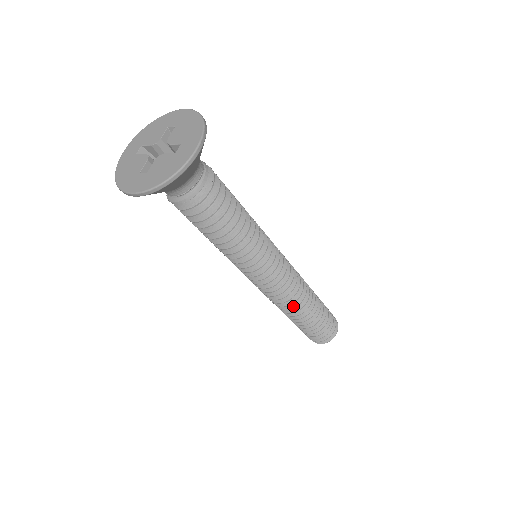
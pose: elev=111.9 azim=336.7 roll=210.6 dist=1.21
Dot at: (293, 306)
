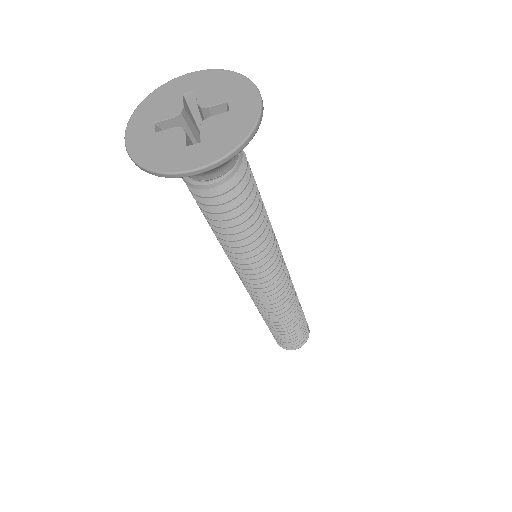
Dot at: (261, 310)
